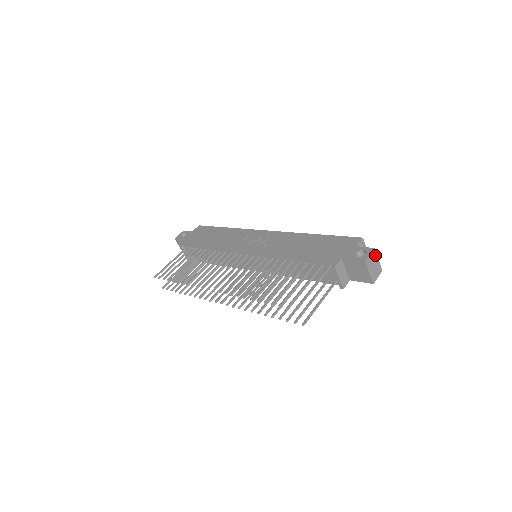
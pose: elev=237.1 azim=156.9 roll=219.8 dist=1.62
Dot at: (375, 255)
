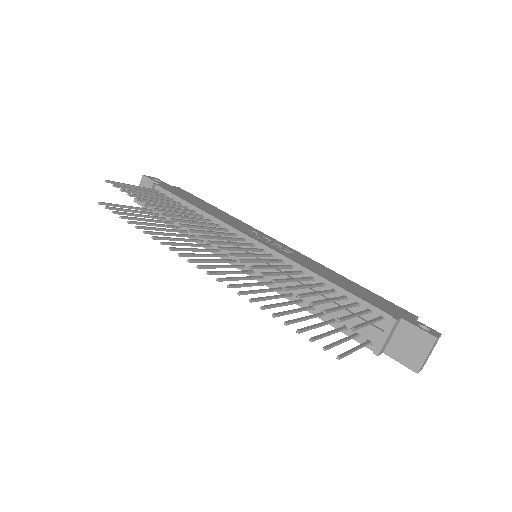
Dot at: (436, 342)
